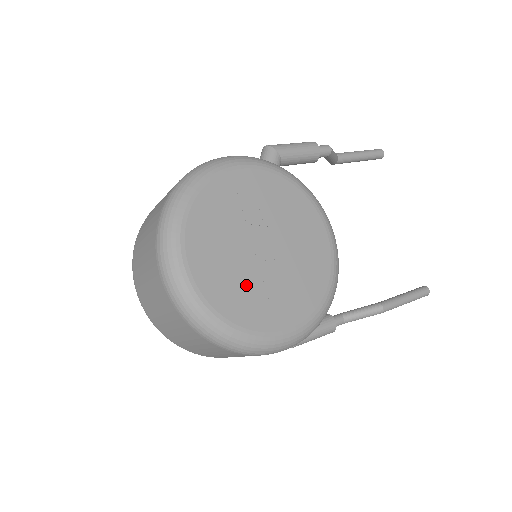
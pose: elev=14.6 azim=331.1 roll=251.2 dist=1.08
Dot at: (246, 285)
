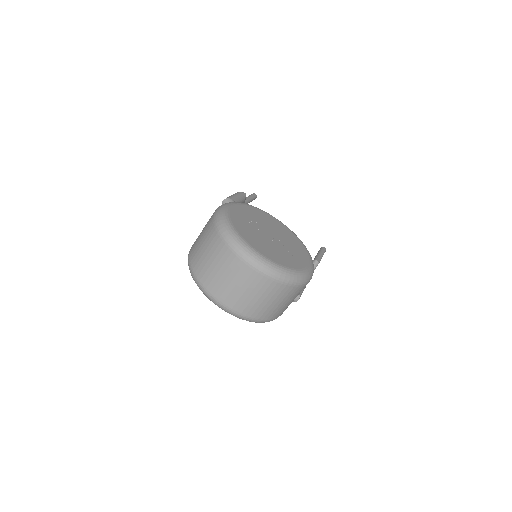
Dot at: (280, 252)
